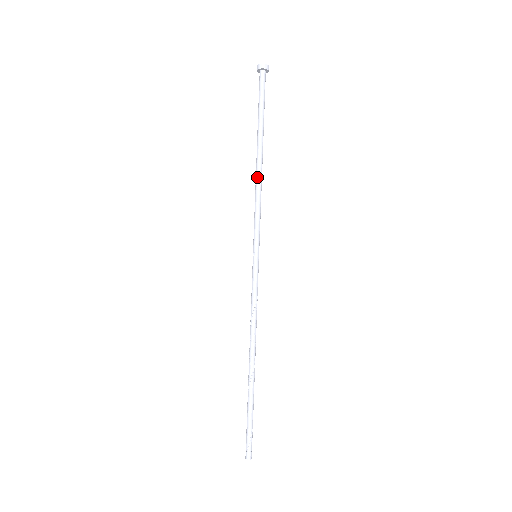
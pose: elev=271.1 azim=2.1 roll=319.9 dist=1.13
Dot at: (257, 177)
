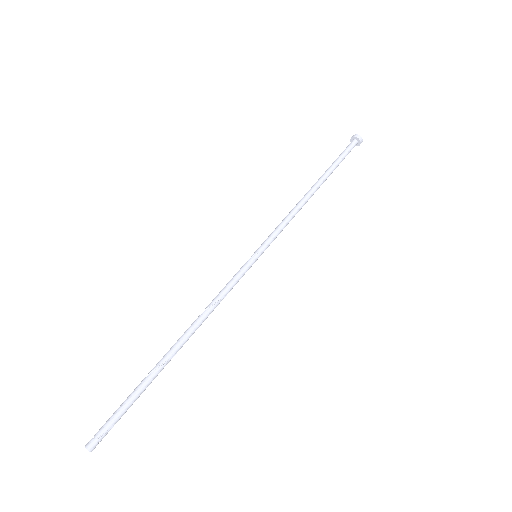
Dot at: (304, 201)
